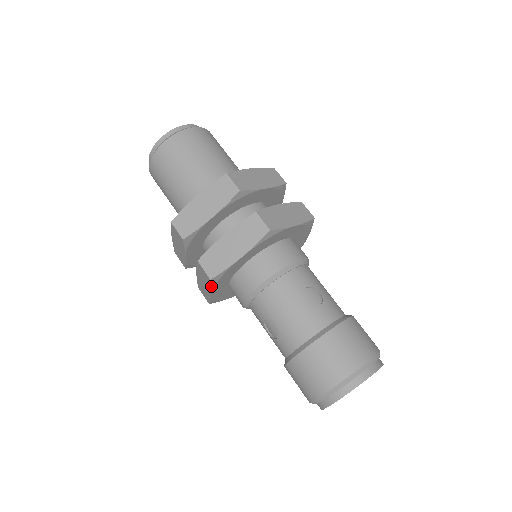
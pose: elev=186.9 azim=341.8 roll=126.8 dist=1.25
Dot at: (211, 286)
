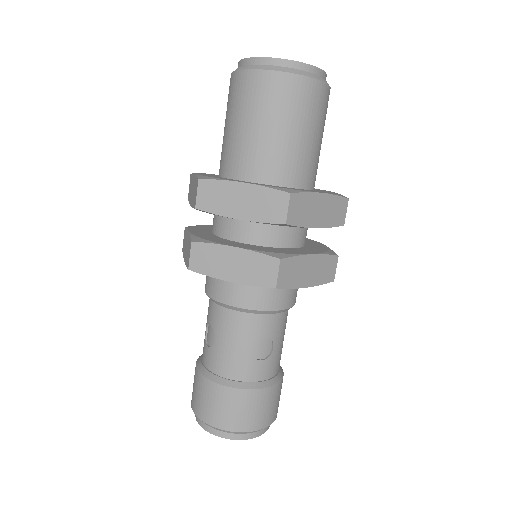
Dot at: (187, 267)
